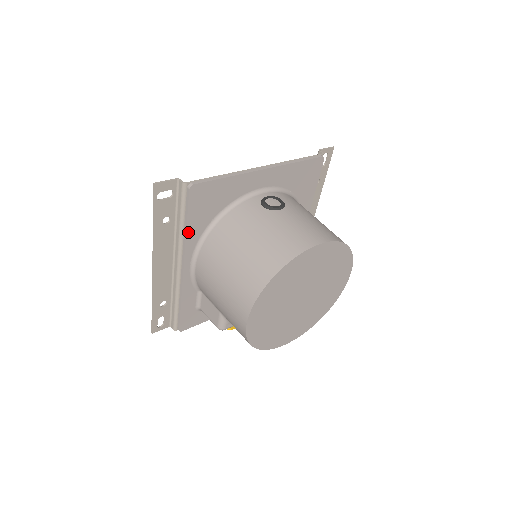
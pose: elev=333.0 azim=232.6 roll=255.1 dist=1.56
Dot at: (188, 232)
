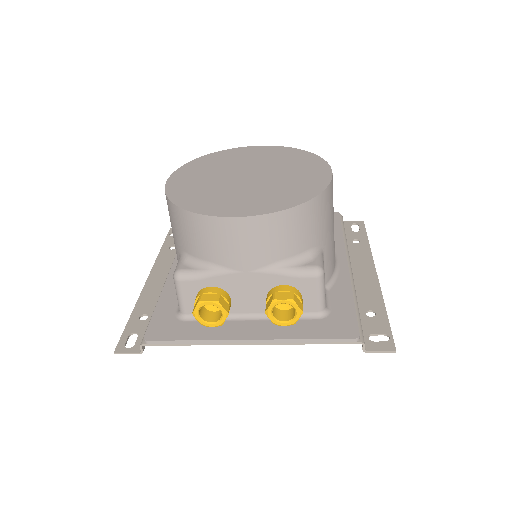
Dot at: occluded
